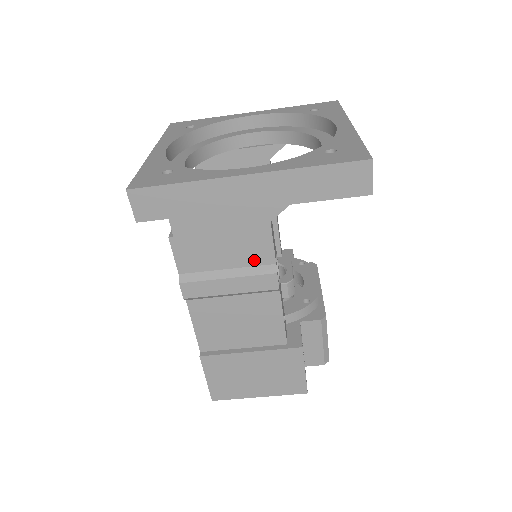
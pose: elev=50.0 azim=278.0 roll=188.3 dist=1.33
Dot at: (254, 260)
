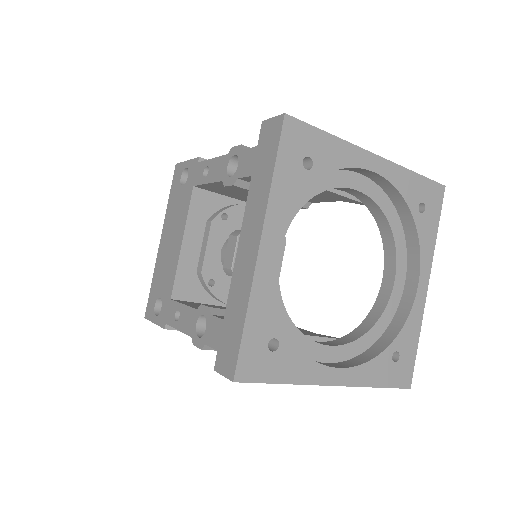
Dot at: occluded
